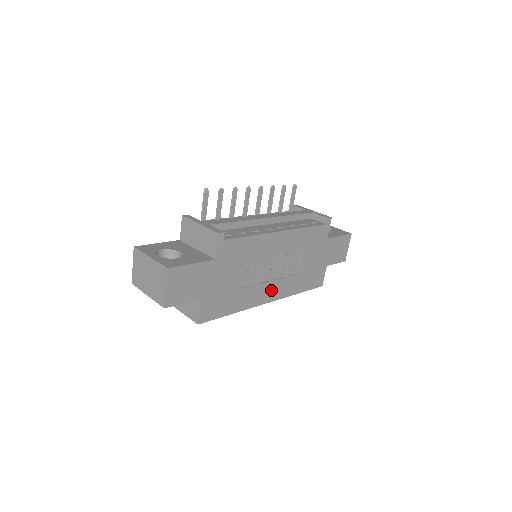
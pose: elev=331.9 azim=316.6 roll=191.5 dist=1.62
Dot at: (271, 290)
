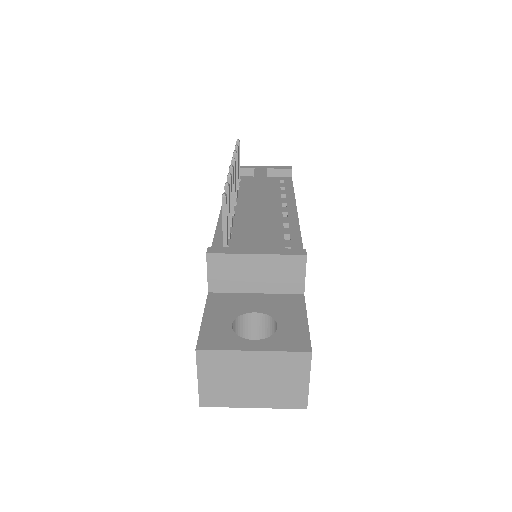
Dot at: occluded
